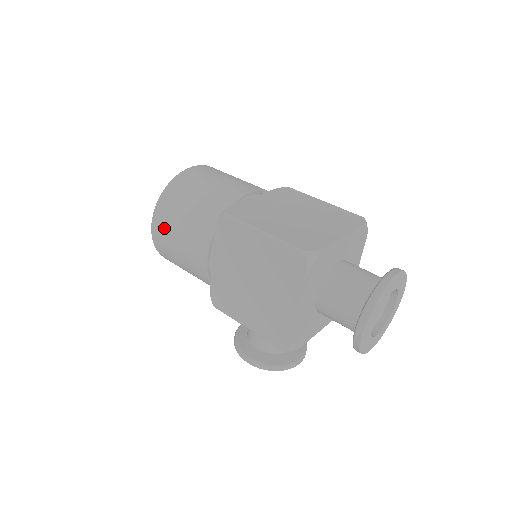
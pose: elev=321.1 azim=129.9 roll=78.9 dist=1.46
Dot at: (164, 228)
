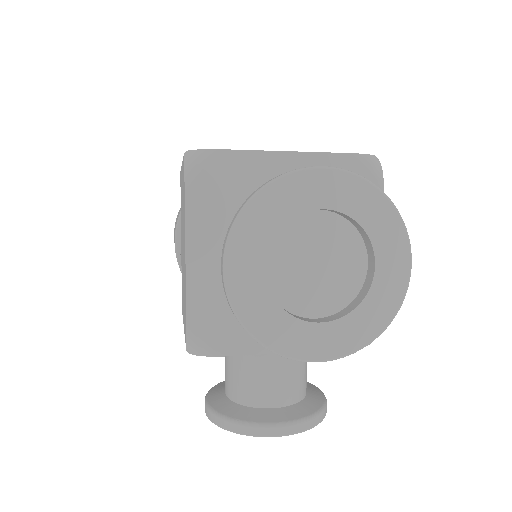
Dot at: occluded
